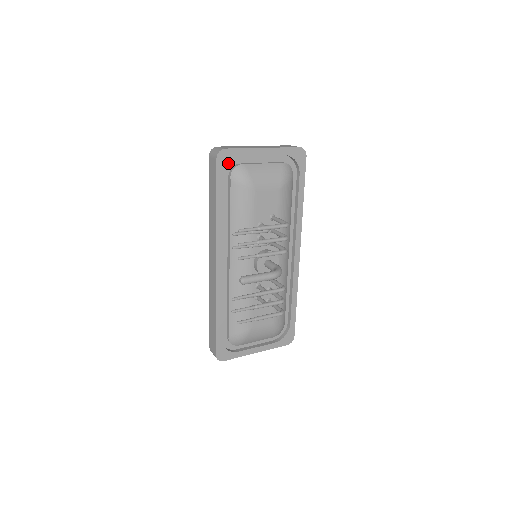
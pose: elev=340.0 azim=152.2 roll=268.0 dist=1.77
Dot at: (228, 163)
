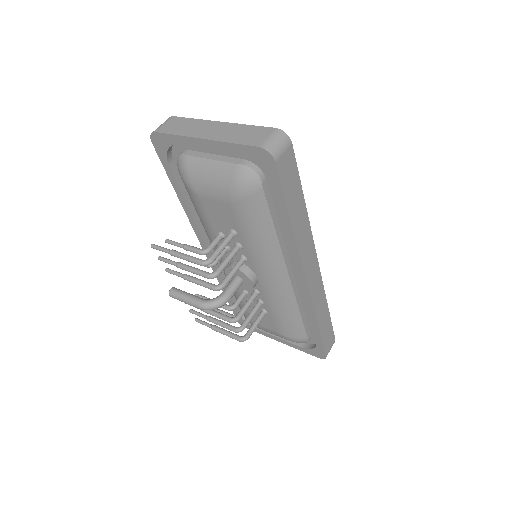
Dot at: (167, 149)
